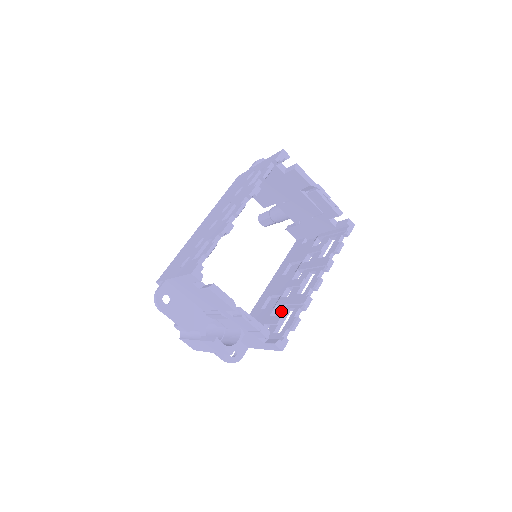
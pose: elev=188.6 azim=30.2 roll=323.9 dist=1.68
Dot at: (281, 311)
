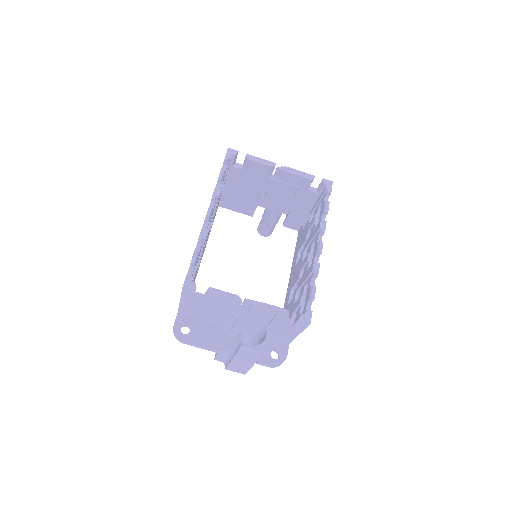
Dot at: (300, 293)
